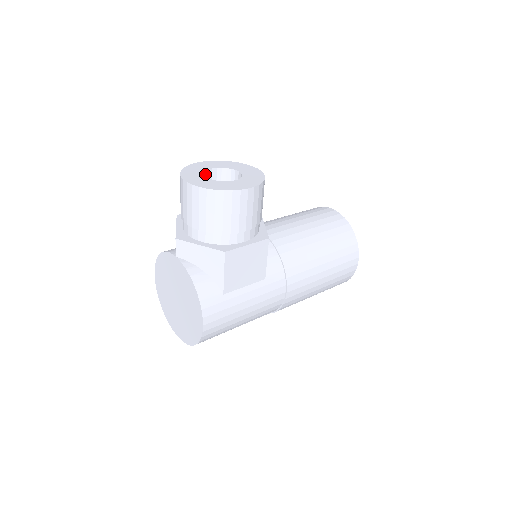
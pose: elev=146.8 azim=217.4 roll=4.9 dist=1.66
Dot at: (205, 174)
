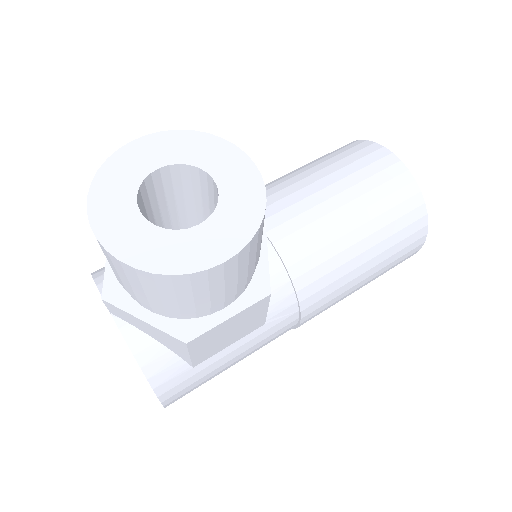
Dot at: (143, 185)
